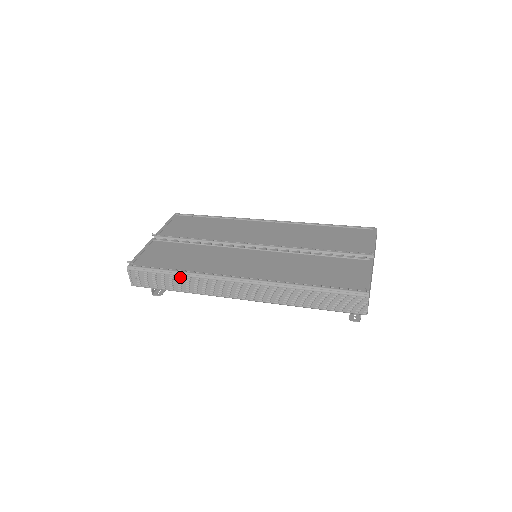
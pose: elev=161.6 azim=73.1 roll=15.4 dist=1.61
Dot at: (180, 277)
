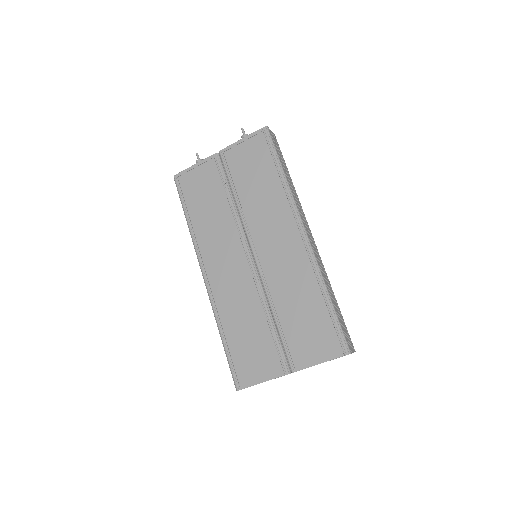
Dot at: occluded
